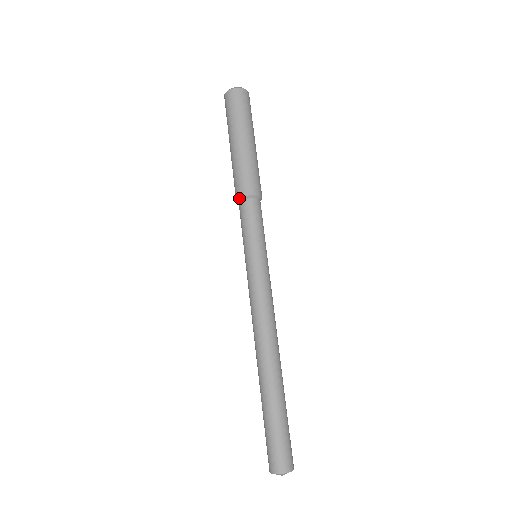
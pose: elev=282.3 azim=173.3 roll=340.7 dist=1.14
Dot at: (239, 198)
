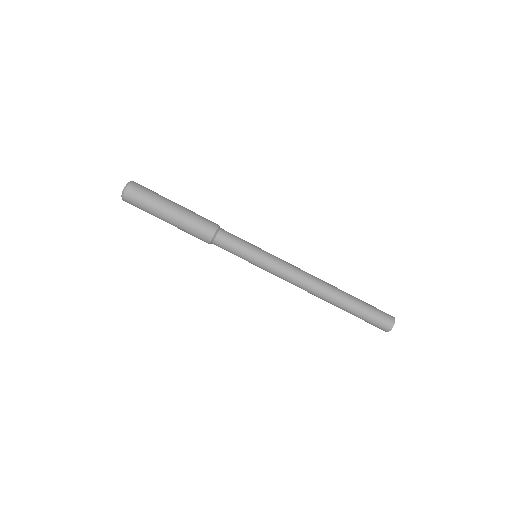
Dot at: occluded
